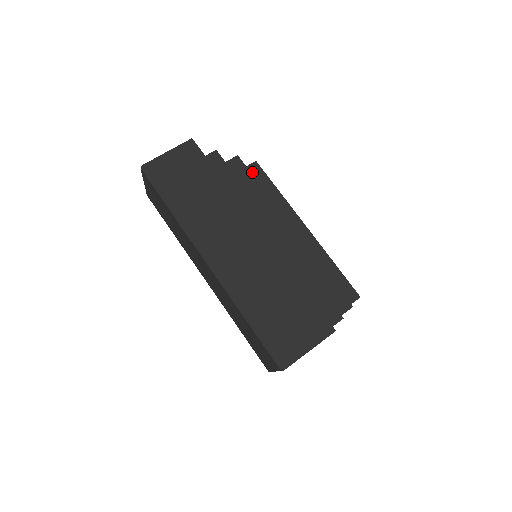
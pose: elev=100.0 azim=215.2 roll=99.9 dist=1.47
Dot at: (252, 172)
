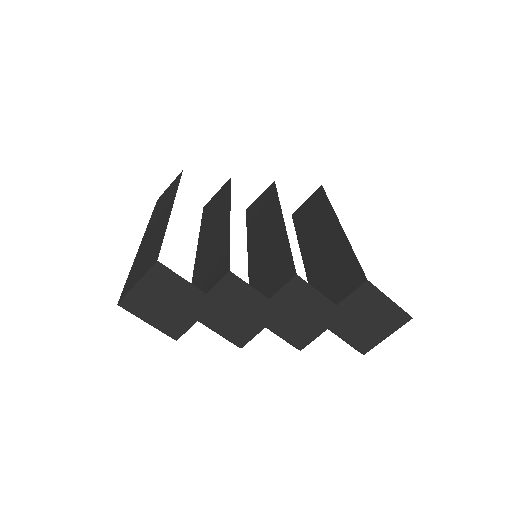
Dot at: (315, 196)
